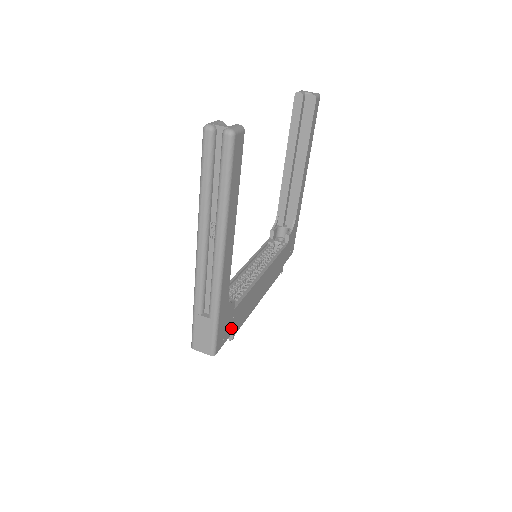
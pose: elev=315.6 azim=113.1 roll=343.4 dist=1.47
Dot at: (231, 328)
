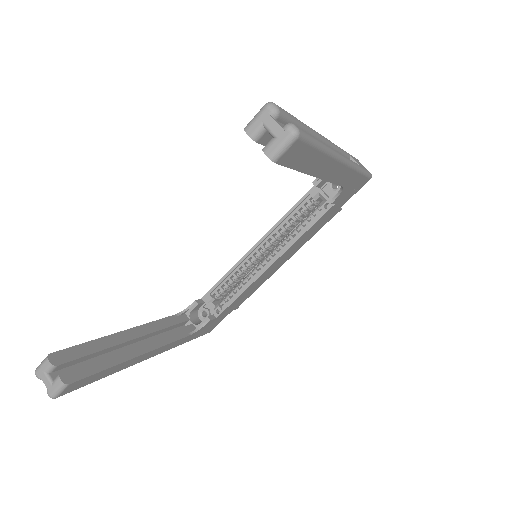
Dot at: (225, 315)
